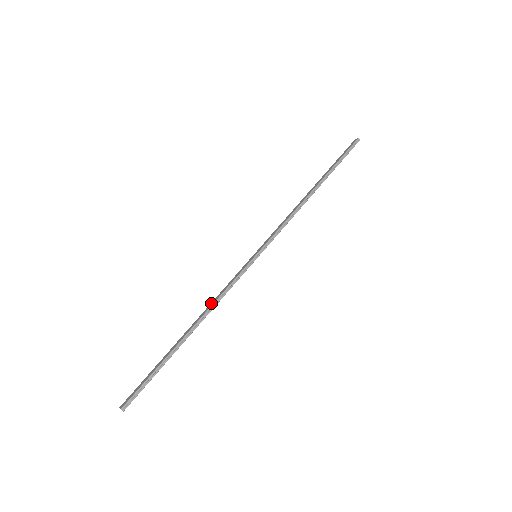
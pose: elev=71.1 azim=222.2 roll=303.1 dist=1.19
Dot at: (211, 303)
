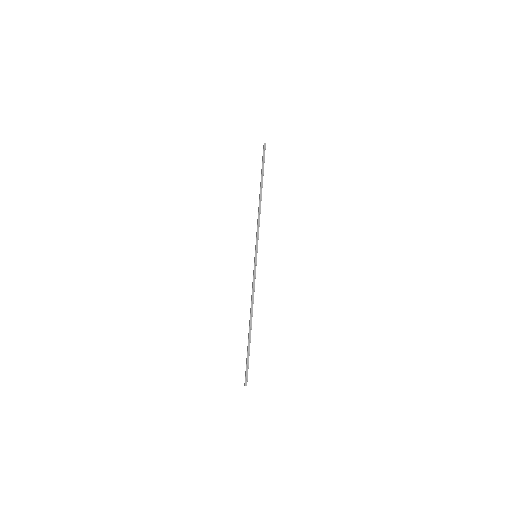
Dot at: (251, 299)
